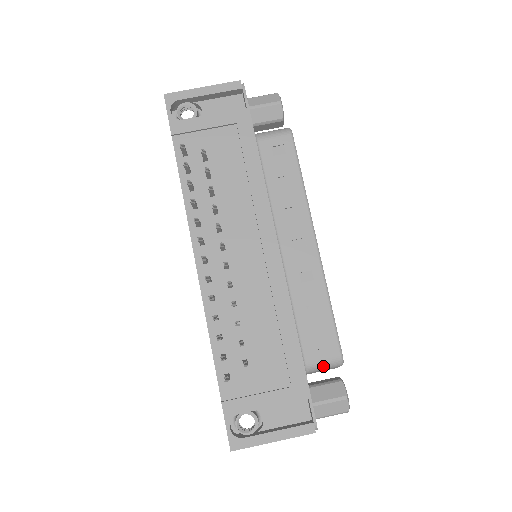
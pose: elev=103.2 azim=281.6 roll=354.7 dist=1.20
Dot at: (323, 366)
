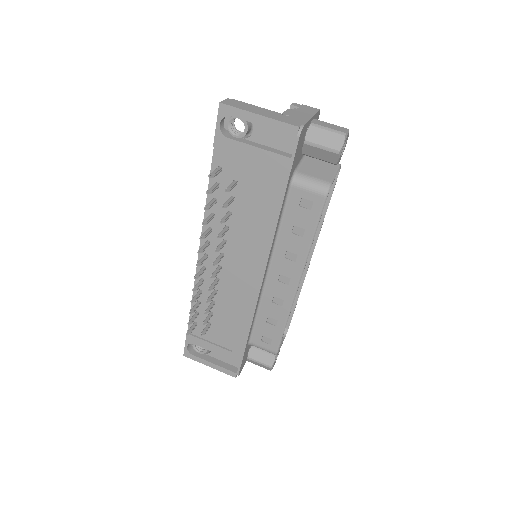
Dot at: (262, 349)
